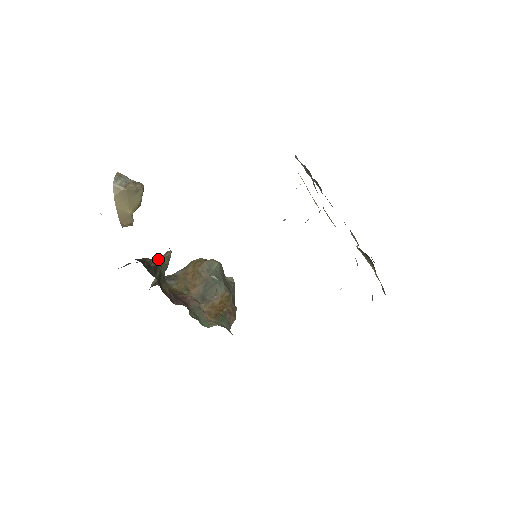
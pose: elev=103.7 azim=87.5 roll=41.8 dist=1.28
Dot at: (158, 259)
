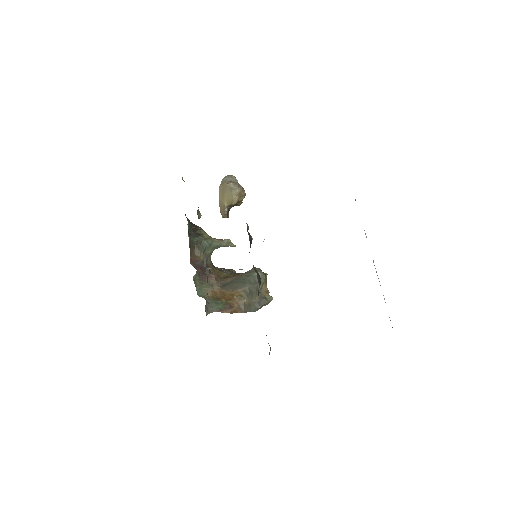
Dot at: (214, 238)
